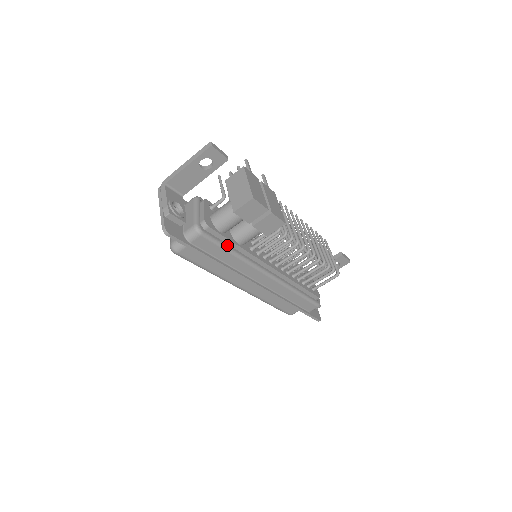
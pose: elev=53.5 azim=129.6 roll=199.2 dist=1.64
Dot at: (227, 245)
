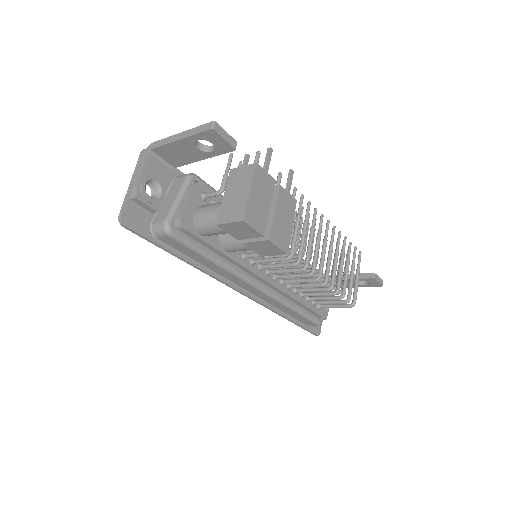
Dot at: (207, 250)
